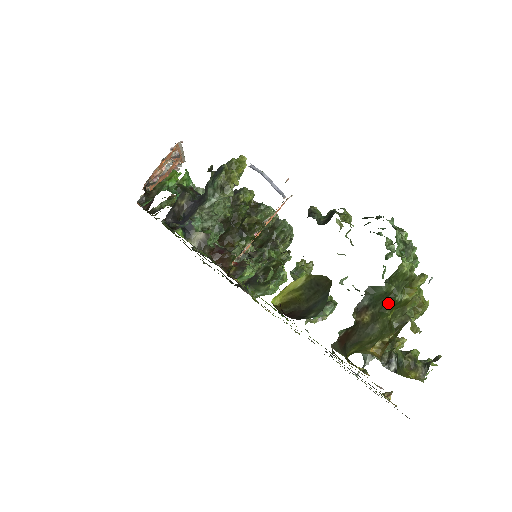
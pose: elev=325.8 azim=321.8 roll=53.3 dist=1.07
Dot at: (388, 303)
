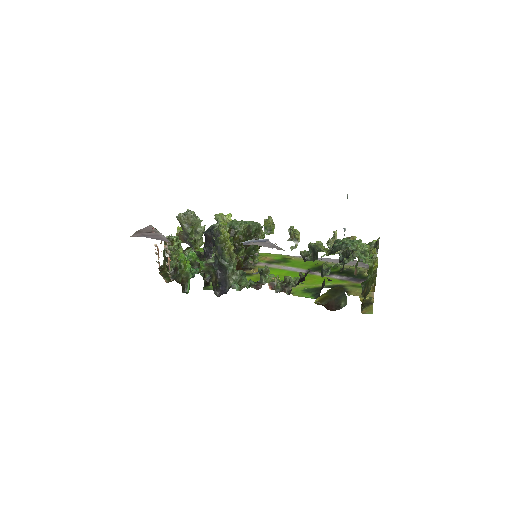
Dot at: occluded
